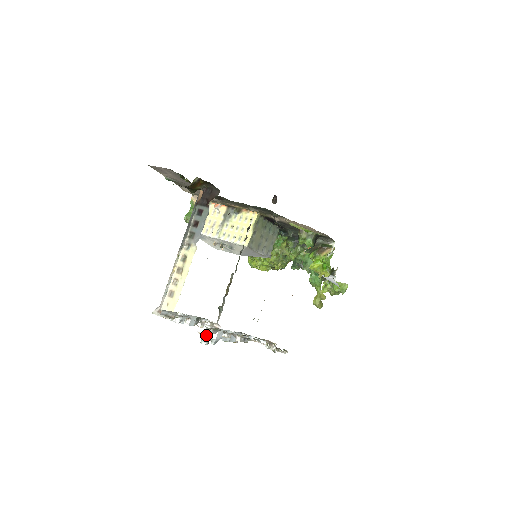
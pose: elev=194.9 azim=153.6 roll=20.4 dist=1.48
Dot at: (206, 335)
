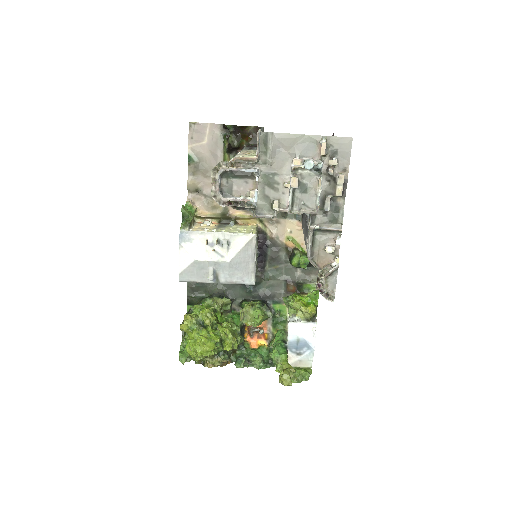
Dot at: (311, 159)
